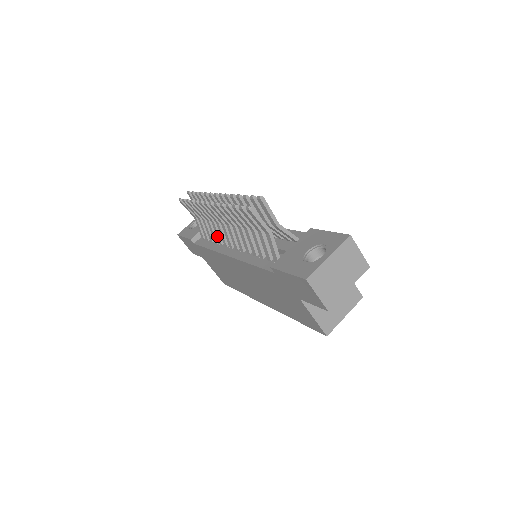
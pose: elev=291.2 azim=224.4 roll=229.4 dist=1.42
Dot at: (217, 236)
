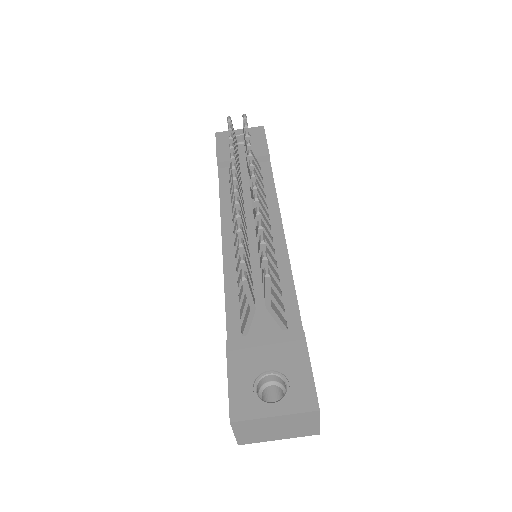
Dot at: occluded
